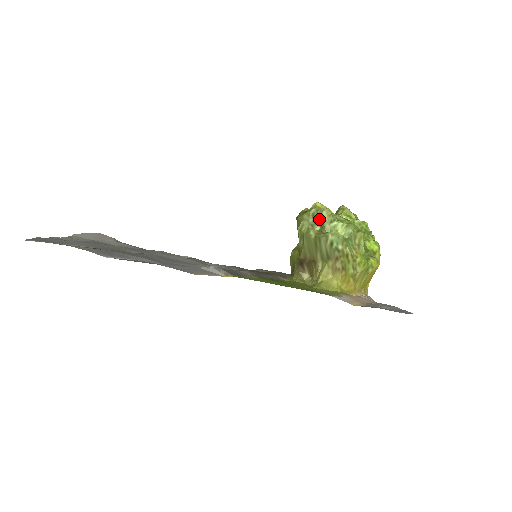
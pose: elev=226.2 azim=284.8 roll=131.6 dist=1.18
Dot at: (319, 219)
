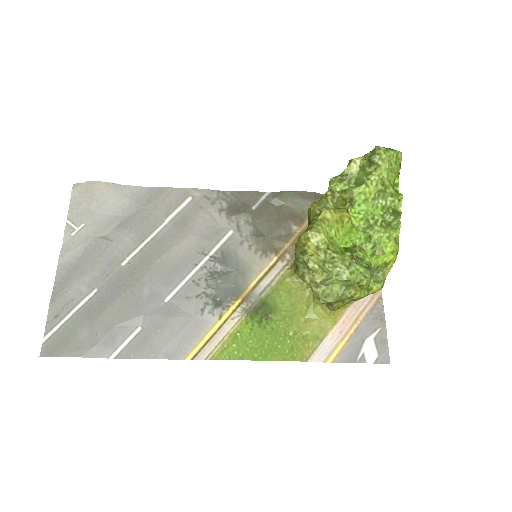
Dot at: occluded
